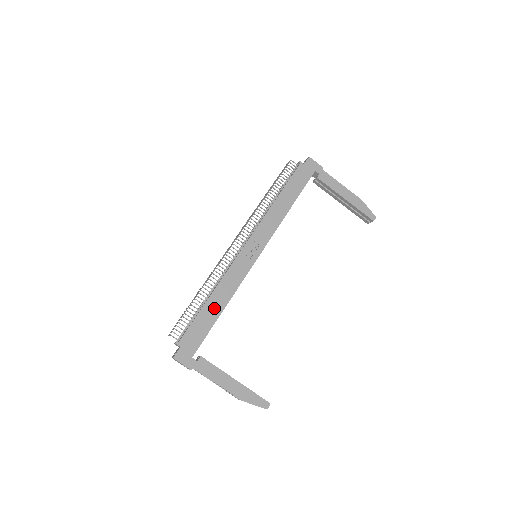
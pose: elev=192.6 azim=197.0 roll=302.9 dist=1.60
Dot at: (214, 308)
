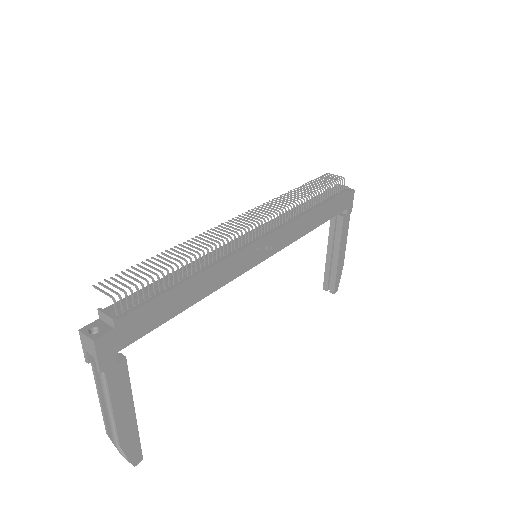
Dot at: (187, 296)
